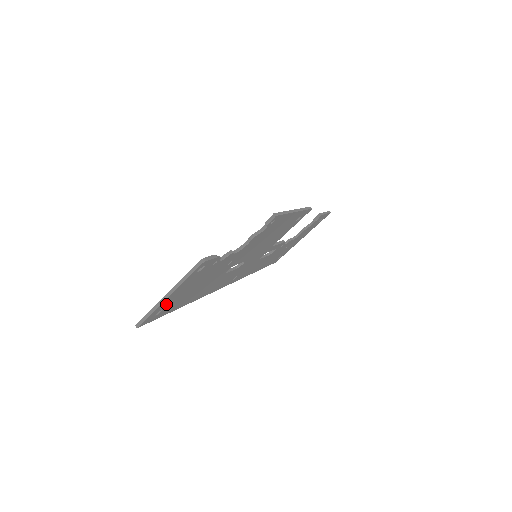
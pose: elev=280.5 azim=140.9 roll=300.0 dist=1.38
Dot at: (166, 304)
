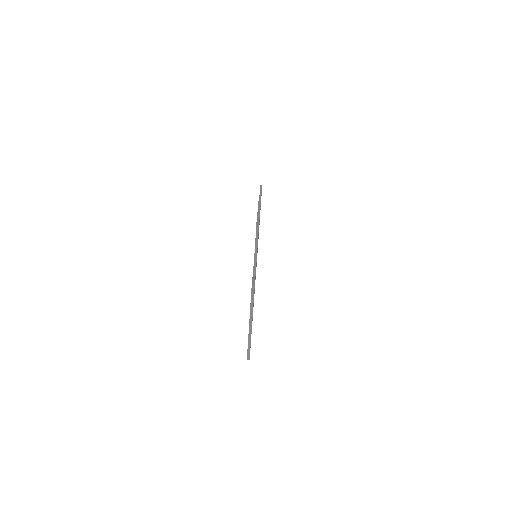
Dot at: occluded
